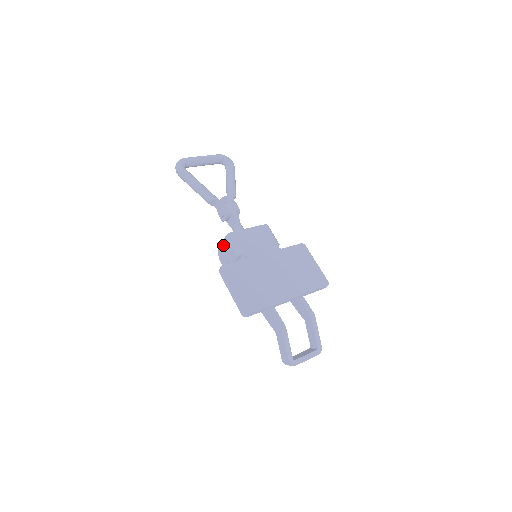
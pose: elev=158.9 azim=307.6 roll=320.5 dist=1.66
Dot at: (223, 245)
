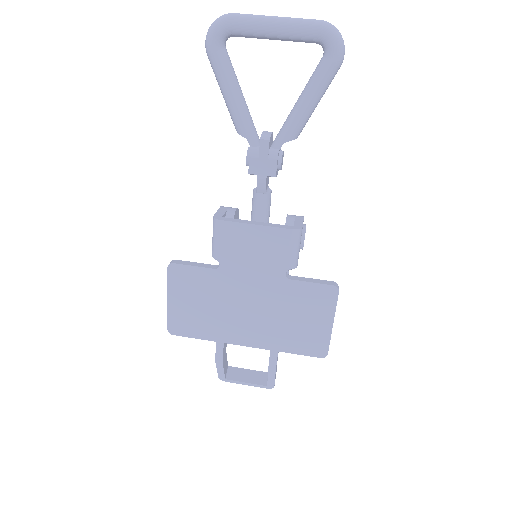
Dot at: occluded
